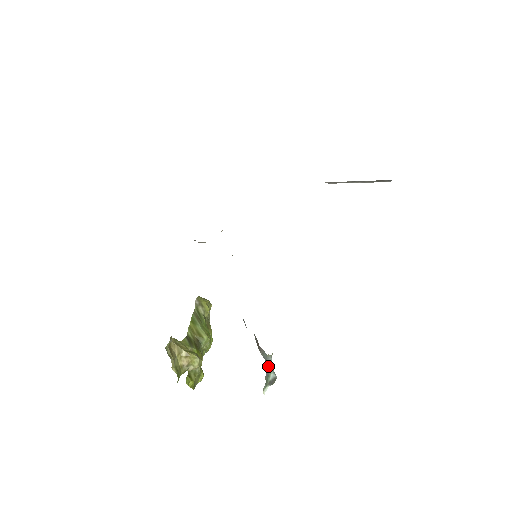
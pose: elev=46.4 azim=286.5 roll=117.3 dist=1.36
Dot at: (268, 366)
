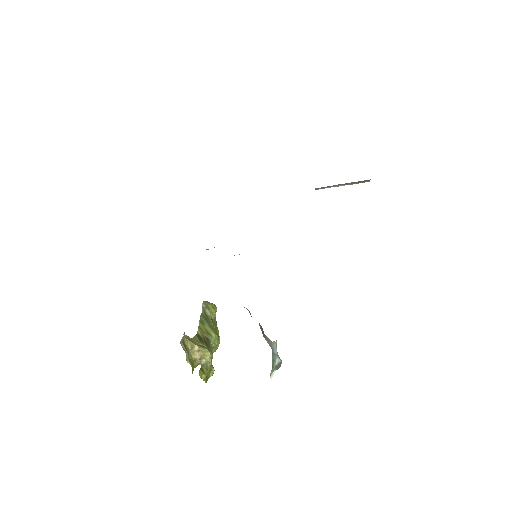
Dot at: (273, 352)
